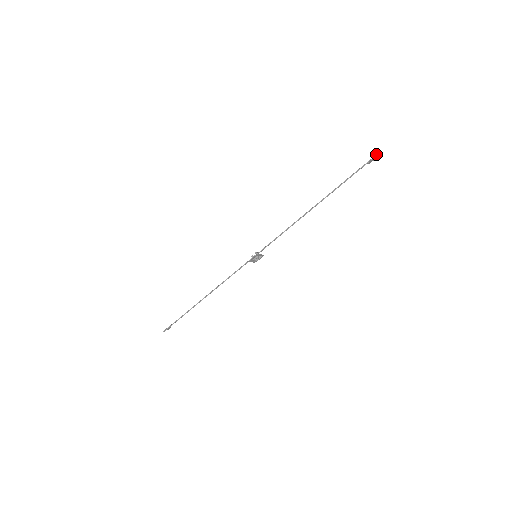
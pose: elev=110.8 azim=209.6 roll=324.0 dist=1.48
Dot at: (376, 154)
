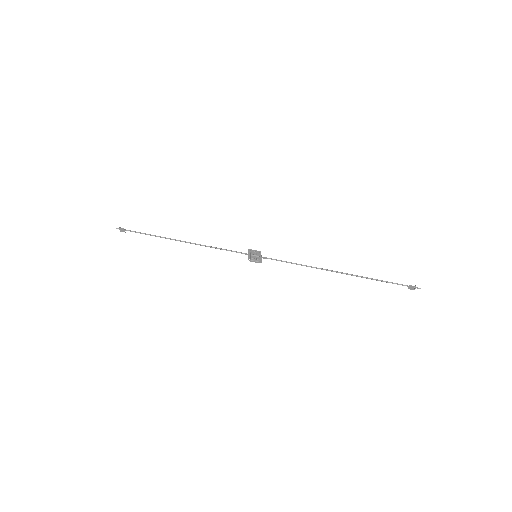
Dot at: occluded
